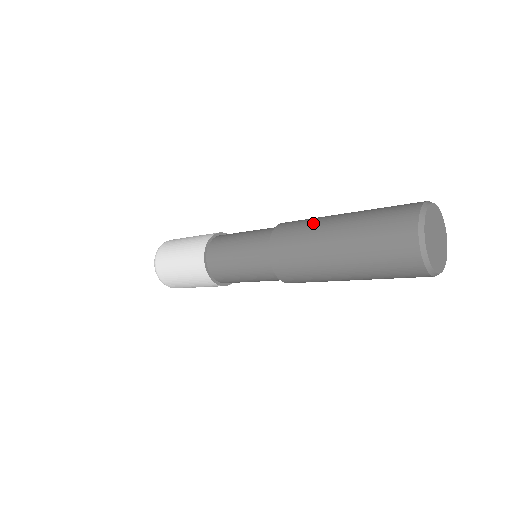
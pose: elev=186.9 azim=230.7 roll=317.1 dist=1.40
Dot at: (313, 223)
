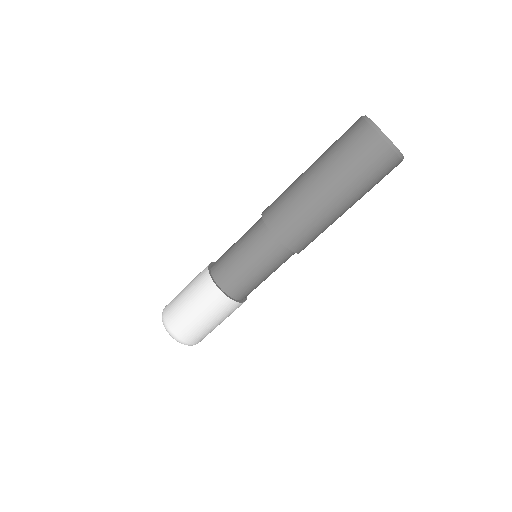
Dot at: occluded
